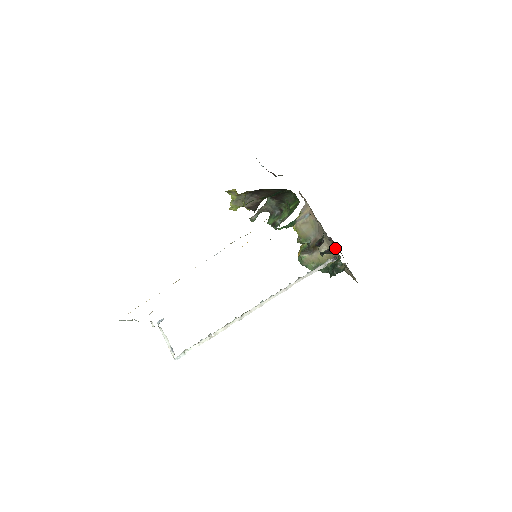
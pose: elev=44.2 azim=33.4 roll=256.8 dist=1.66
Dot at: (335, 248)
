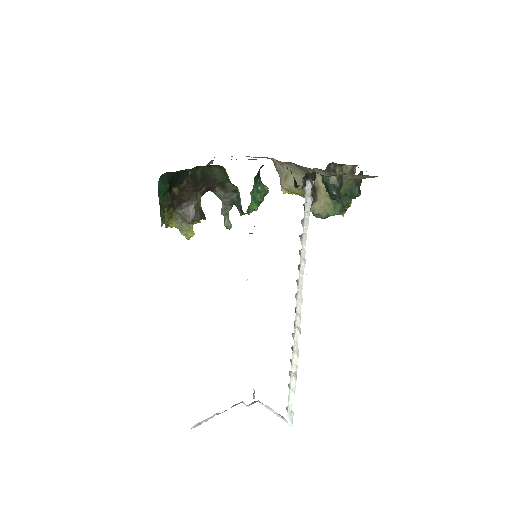
Dot at: (318, 169)
